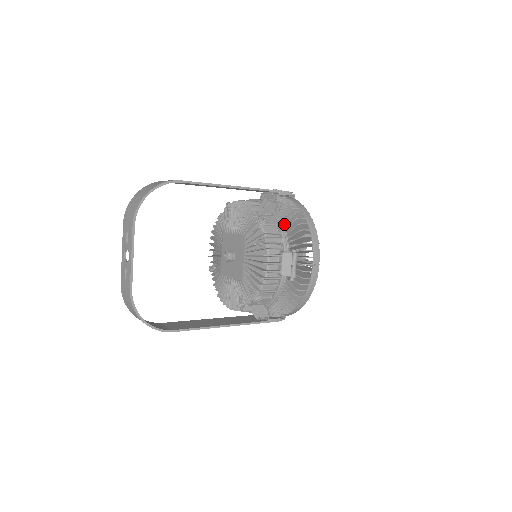
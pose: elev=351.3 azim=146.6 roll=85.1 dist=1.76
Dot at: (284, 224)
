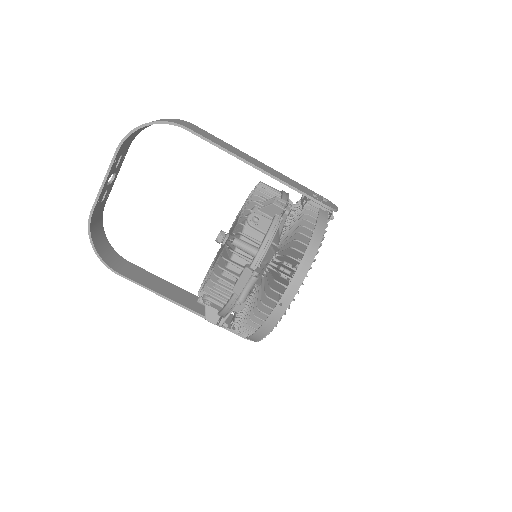
Dot at: occluded
